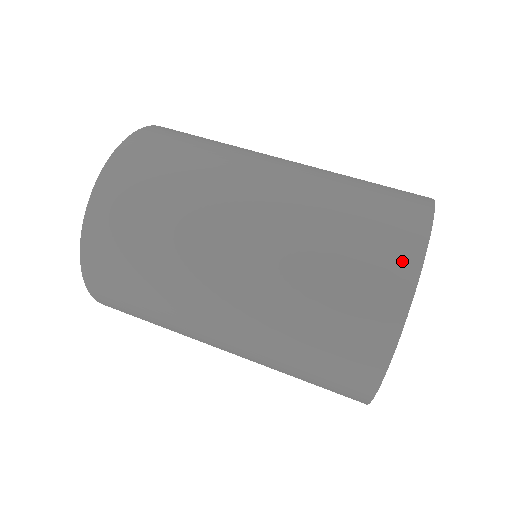
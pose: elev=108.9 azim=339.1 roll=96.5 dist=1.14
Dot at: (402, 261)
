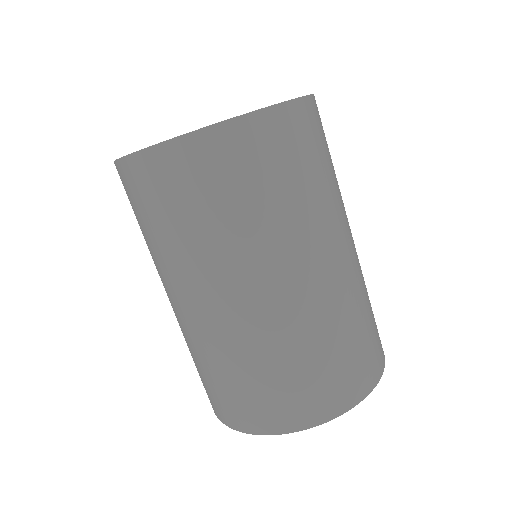
Dot at: (320, 410)
